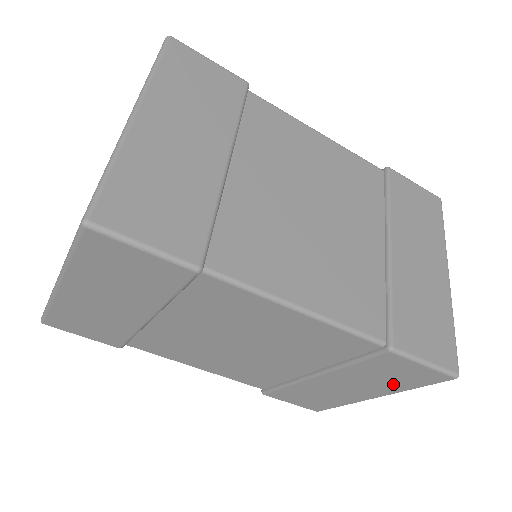
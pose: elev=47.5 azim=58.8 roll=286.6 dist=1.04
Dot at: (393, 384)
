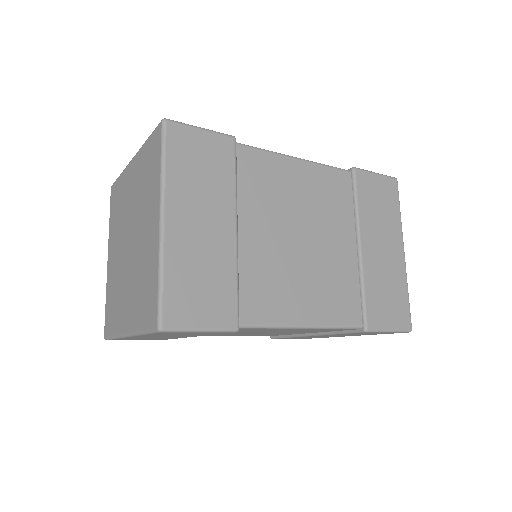
Dot at: (367, 334)
